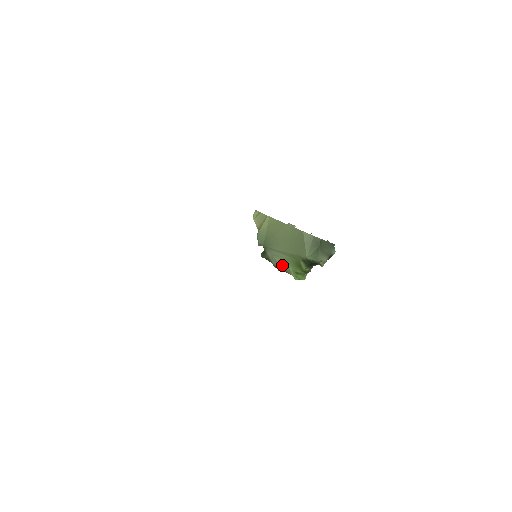
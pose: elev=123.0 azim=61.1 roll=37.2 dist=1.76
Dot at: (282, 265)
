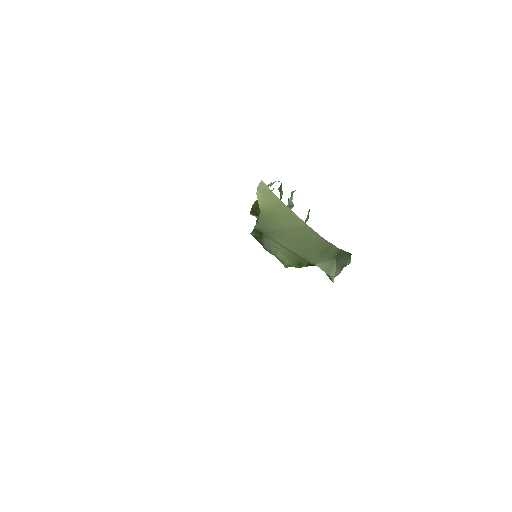
Dot at: (277, 255)
